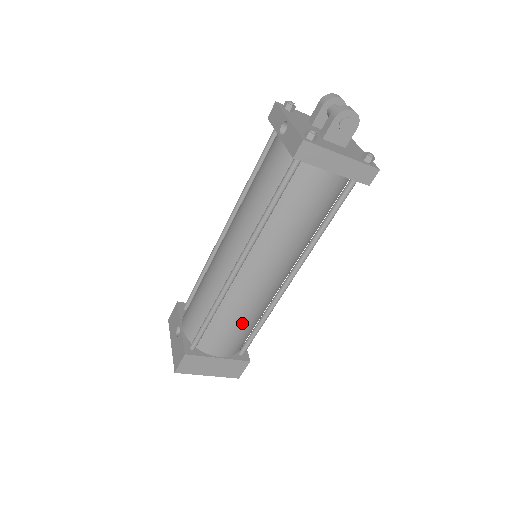
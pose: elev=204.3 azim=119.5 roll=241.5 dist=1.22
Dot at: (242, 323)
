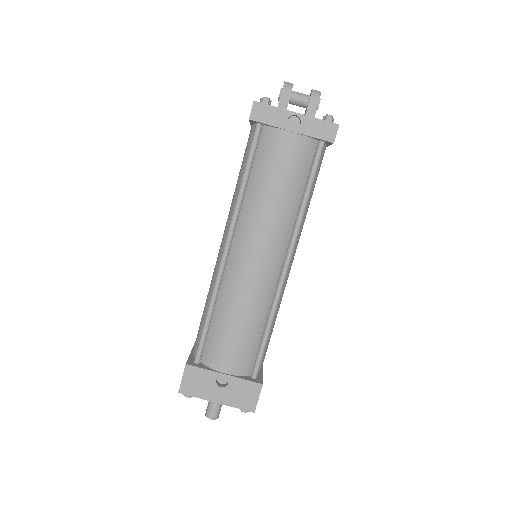
Dot at: occluded
